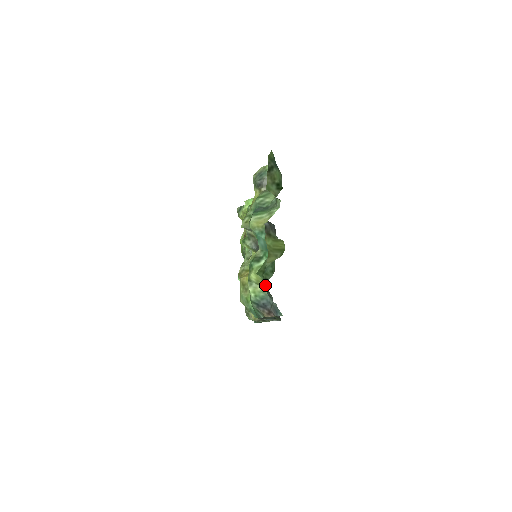
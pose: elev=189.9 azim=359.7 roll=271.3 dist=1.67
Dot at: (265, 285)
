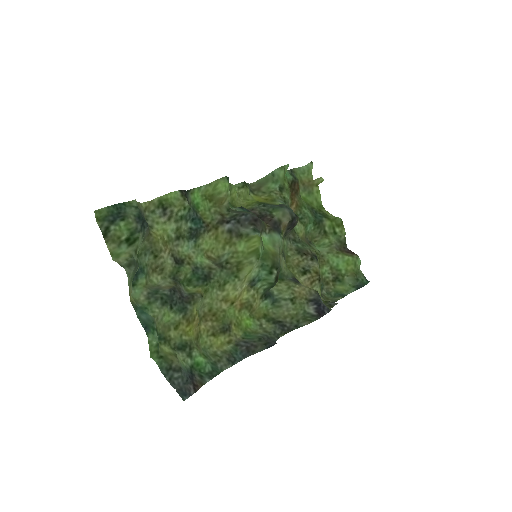
Dot at: (167, 364)
